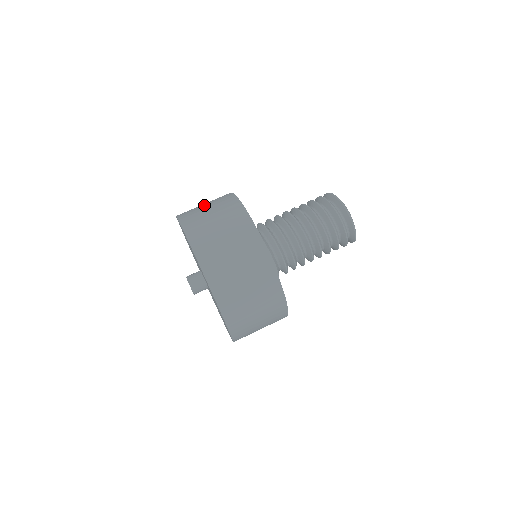
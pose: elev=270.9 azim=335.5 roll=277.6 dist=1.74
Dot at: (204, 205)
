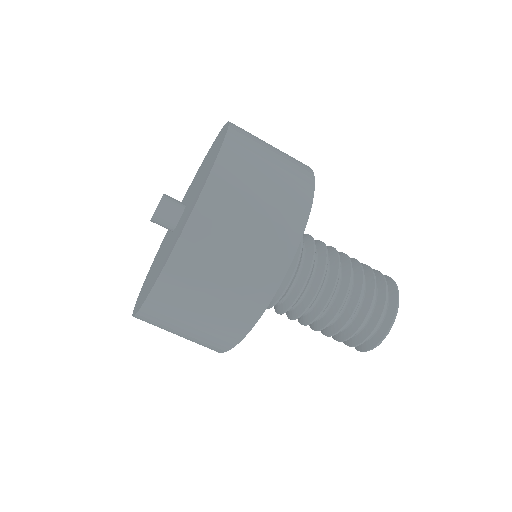
Dot at: occluded
